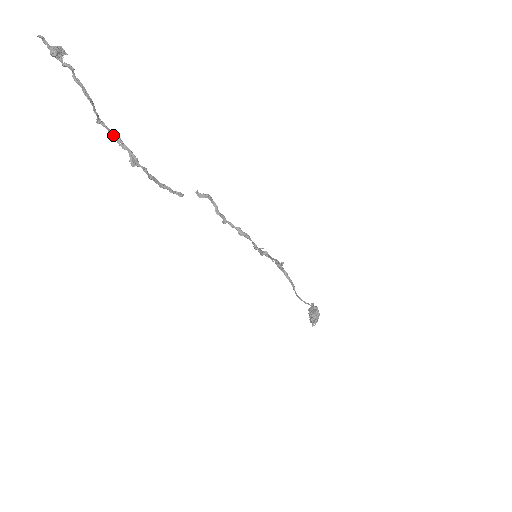
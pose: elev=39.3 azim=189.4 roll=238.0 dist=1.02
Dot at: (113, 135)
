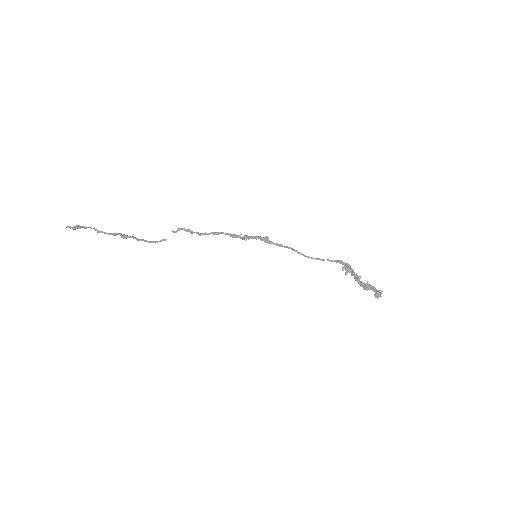
Dot at: (110, 234)
